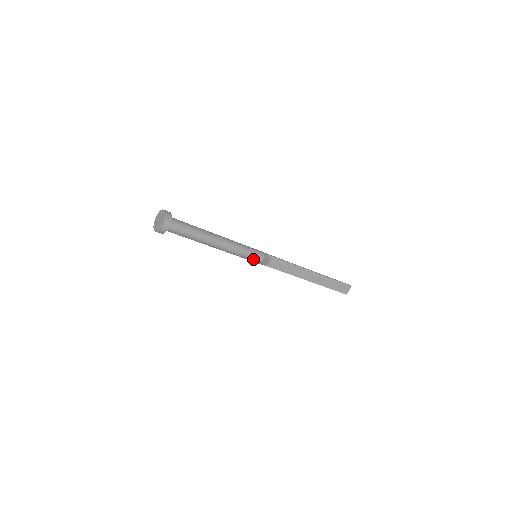
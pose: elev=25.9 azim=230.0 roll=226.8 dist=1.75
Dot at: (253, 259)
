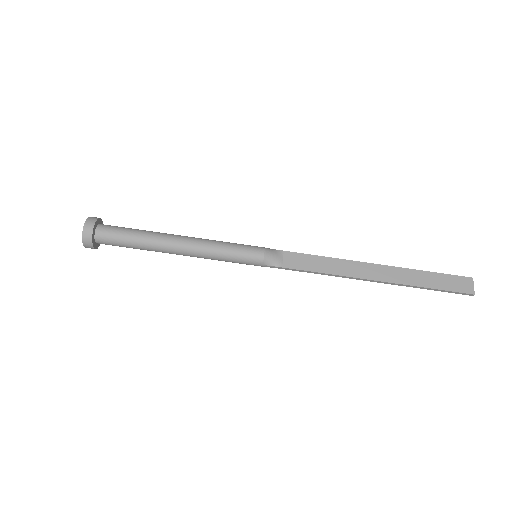
Dot at: (248, 256)
